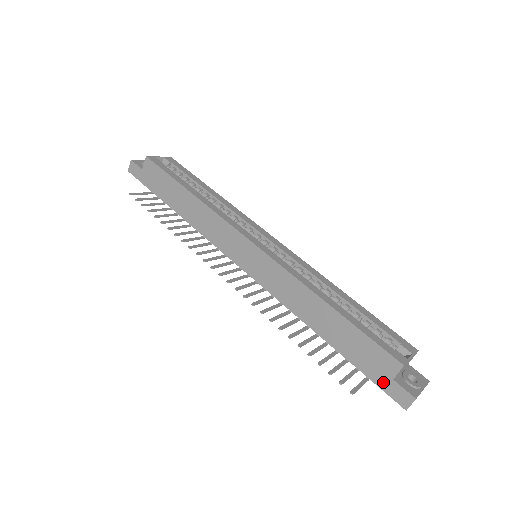
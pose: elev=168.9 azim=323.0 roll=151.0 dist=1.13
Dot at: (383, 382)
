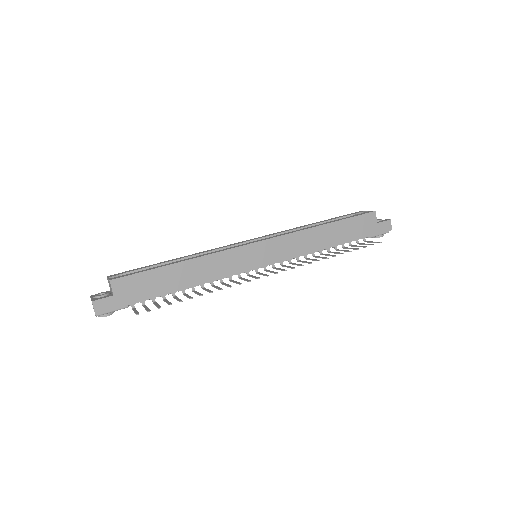
Dot at: (376, 230)
